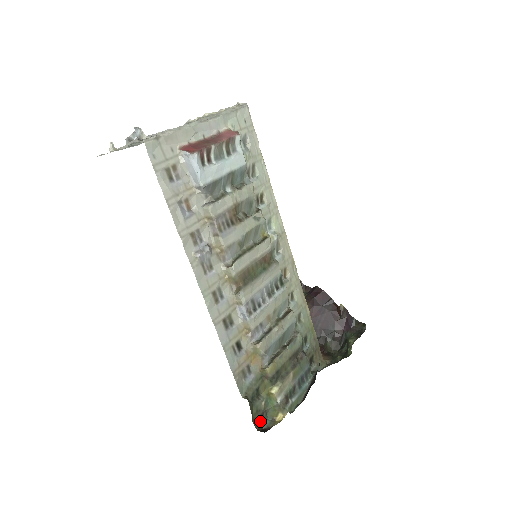
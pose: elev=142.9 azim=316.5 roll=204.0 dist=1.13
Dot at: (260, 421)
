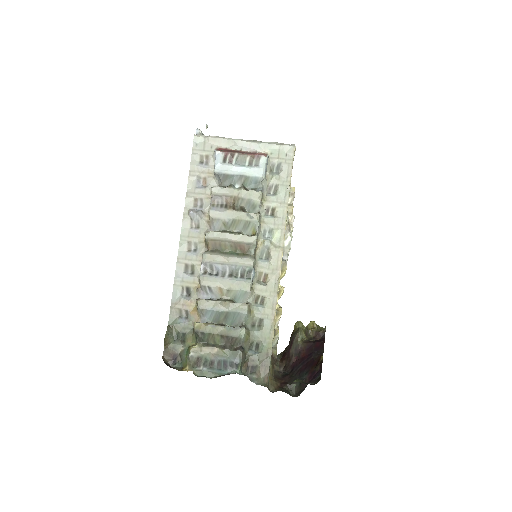
Dot at: (172, 358)
